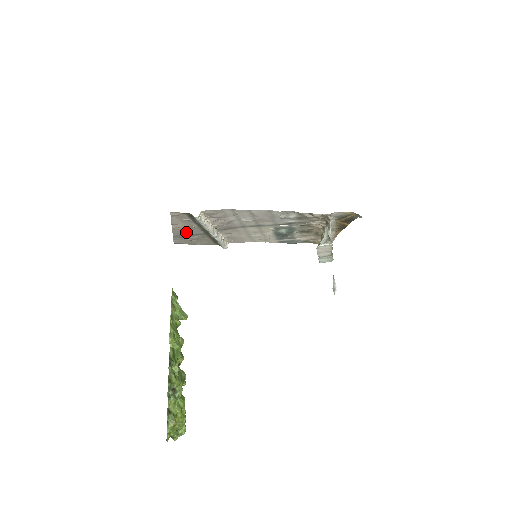
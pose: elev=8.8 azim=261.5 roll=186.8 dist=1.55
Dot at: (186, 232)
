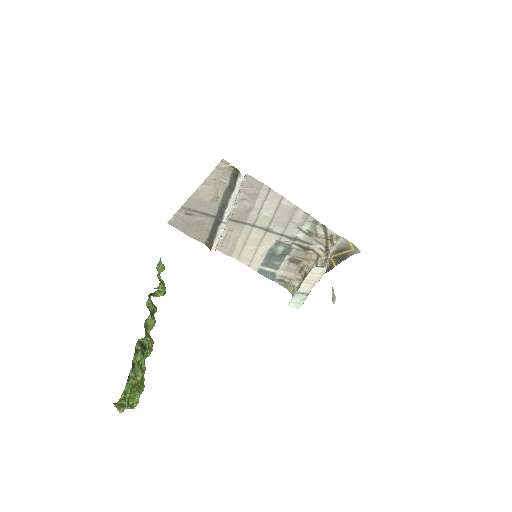
Dot at: (201, 205)
